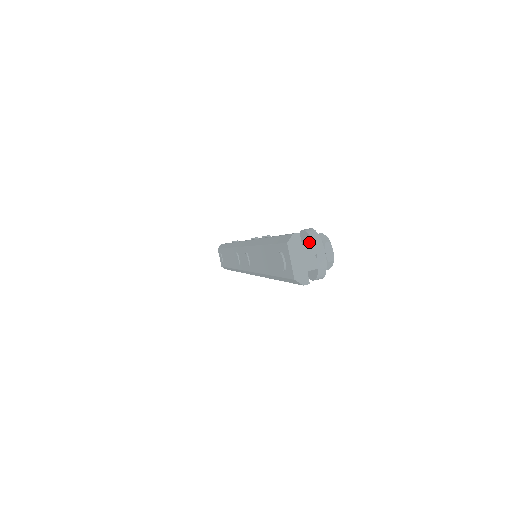
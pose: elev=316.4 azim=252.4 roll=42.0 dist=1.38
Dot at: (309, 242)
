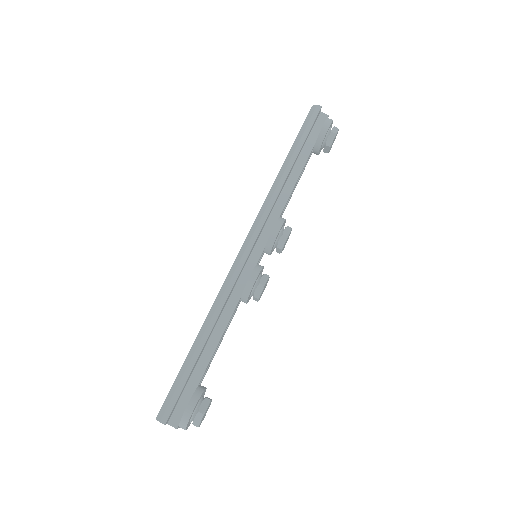
Dot at: (183, 417)
